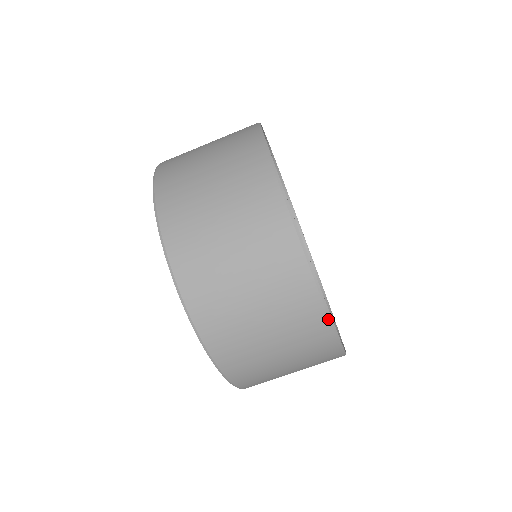
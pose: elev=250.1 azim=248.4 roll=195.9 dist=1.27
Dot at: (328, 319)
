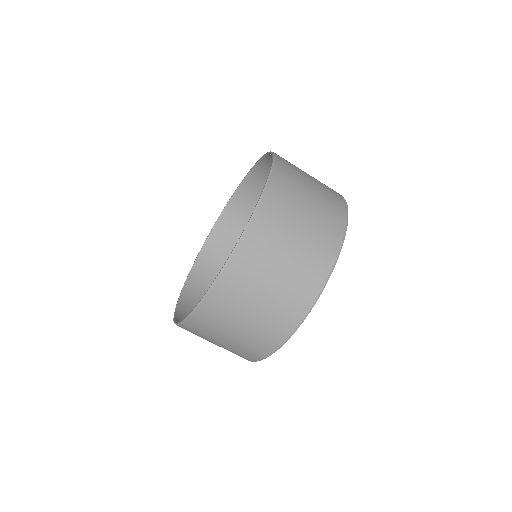
Dot at: (282, 343)
